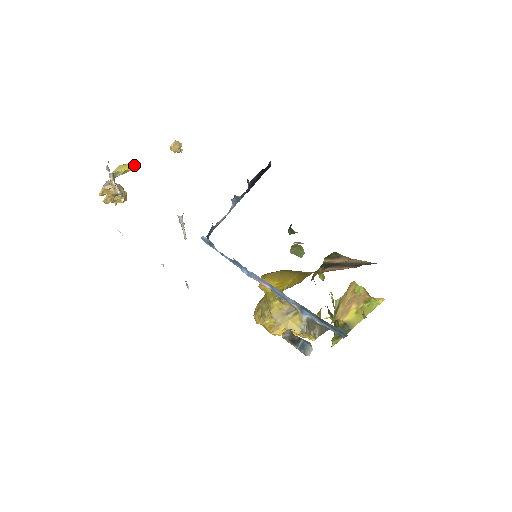
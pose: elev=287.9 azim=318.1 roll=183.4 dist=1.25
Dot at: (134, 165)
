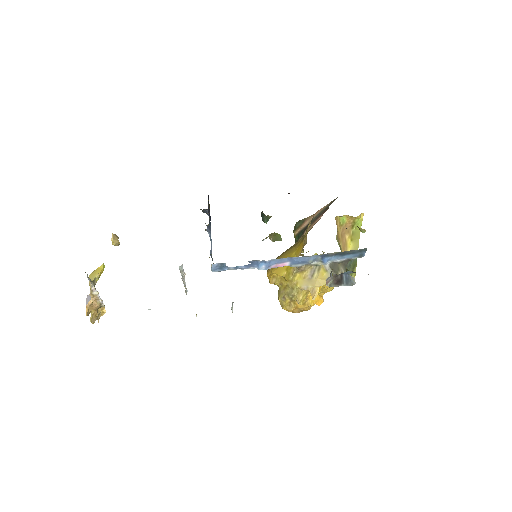
Dot at: (103, 265)
